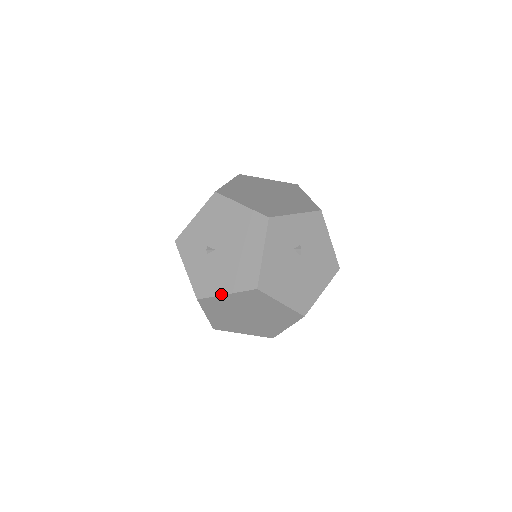
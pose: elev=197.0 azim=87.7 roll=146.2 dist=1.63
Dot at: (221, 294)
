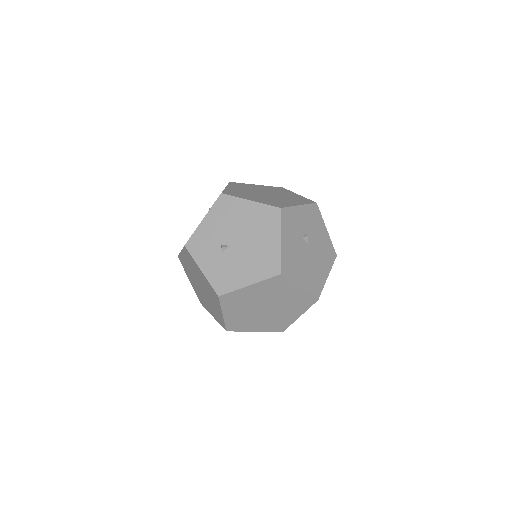
Dot at: (244, 286)
